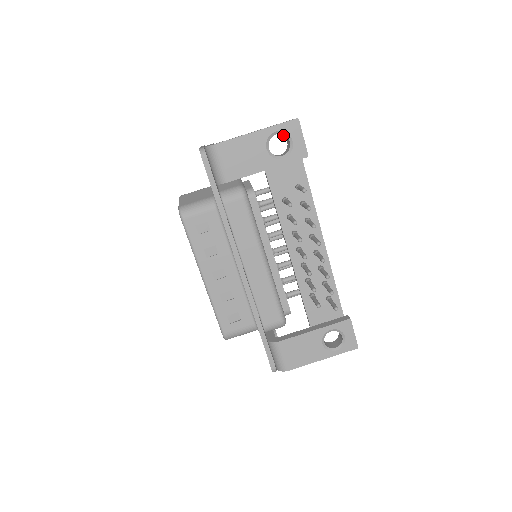
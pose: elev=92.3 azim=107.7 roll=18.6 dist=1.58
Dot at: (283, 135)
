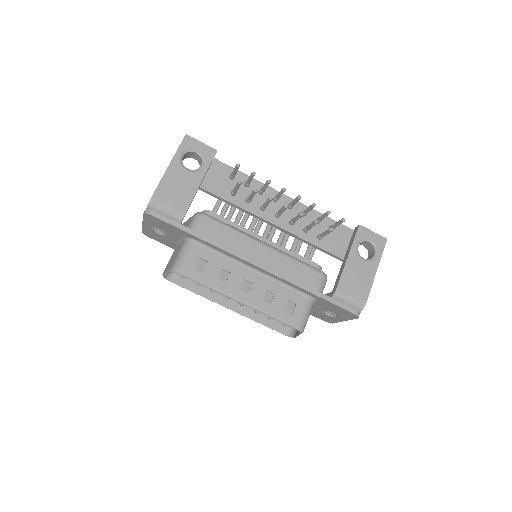
Dot at: (188, 156)
